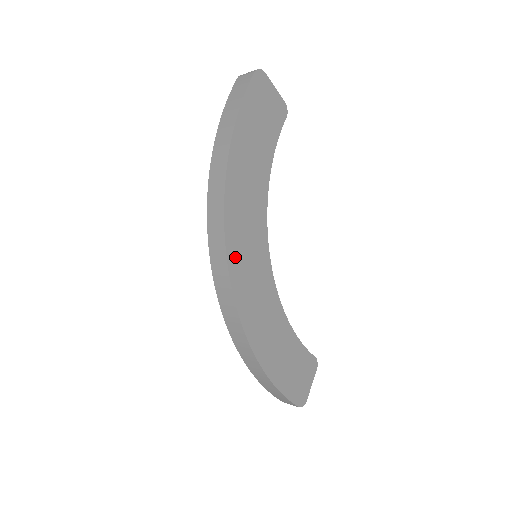
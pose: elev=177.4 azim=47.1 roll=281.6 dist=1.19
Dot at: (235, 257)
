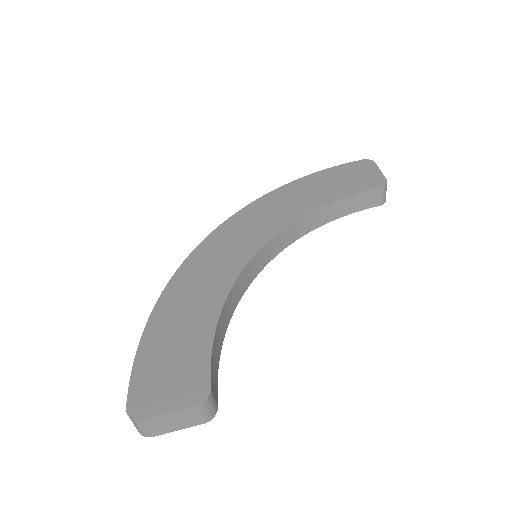
Dot at: (227, 229)
